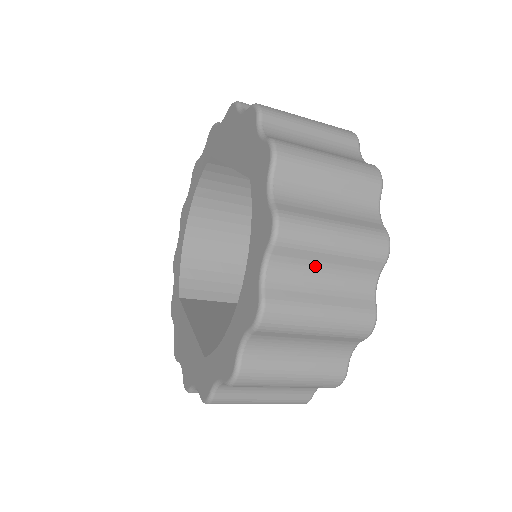
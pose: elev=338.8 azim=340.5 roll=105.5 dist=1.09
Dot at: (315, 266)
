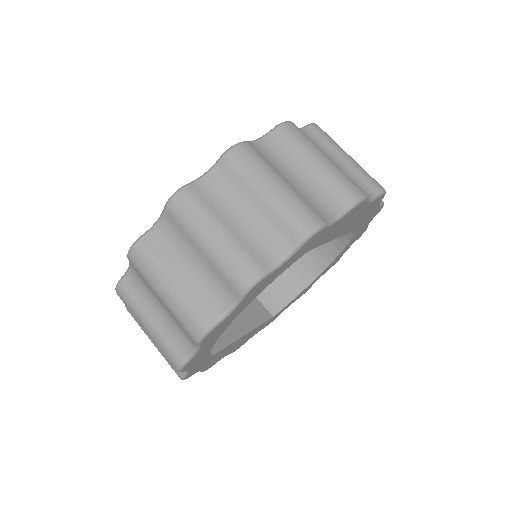
Dot at: (189, 249)
